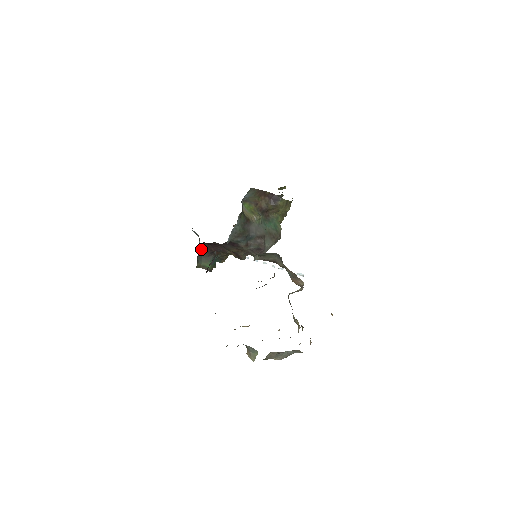
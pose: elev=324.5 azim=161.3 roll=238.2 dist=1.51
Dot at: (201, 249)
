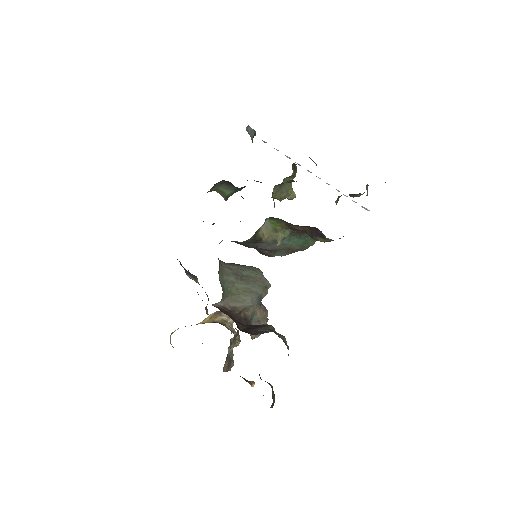
Dot at: (224, 180)
